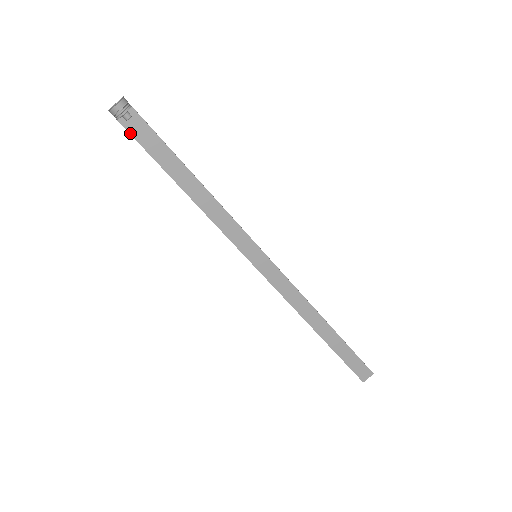
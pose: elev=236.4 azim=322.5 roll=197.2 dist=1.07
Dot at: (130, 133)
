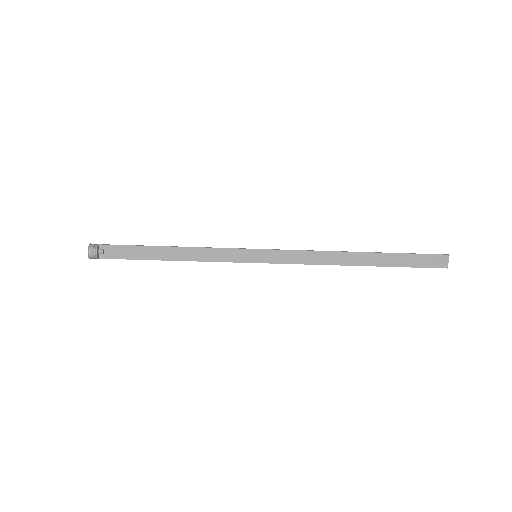
Dot at: occluded
